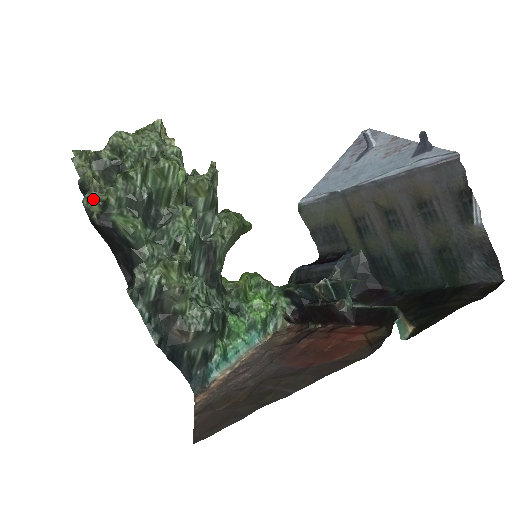
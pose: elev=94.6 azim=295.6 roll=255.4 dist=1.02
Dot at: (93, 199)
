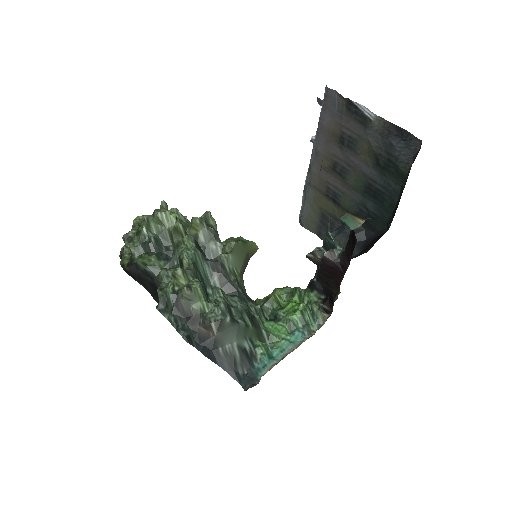
Dot at: (125, 259)
